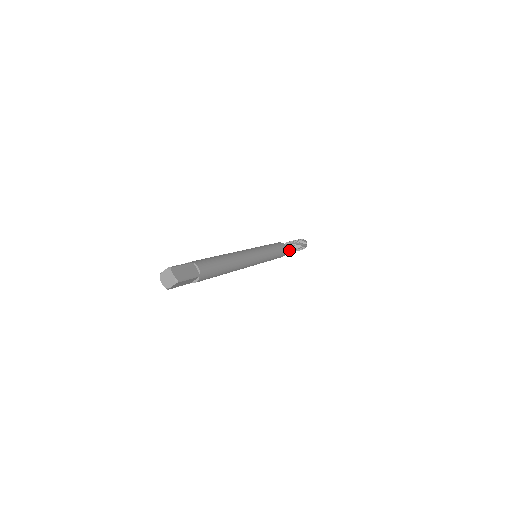
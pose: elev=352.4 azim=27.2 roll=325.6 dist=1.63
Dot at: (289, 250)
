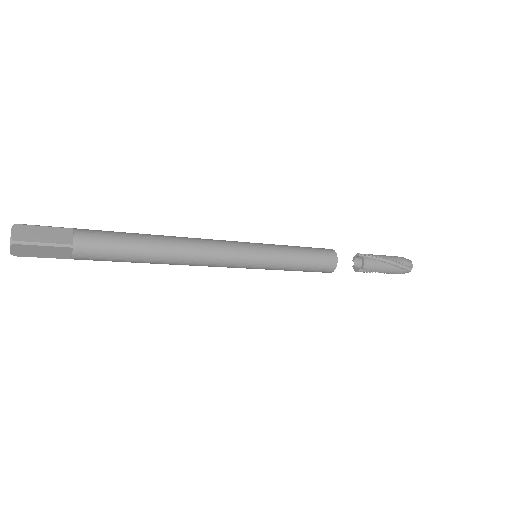
Dot at: occluded
